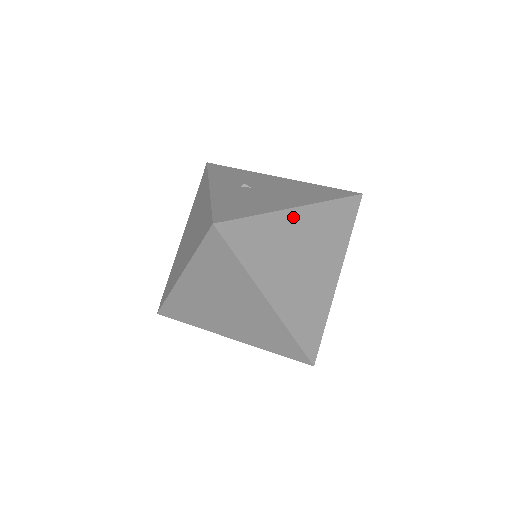
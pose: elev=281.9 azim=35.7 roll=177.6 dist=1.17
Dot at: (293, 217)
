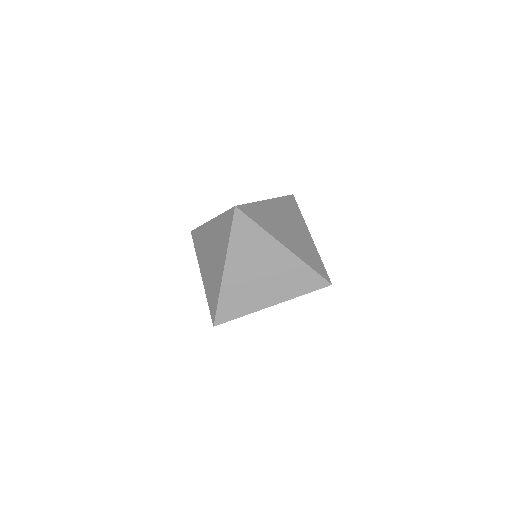
Dot at: (269, 204)
